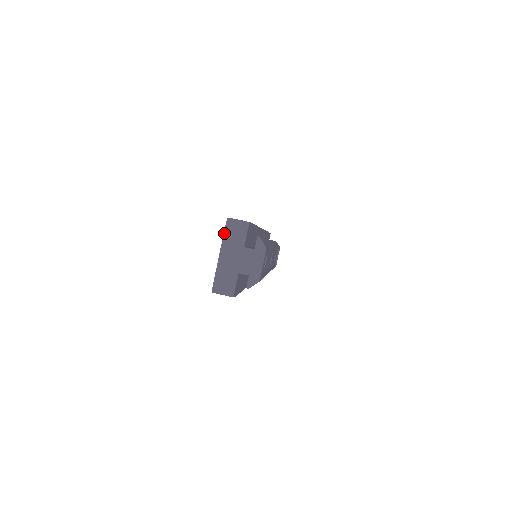
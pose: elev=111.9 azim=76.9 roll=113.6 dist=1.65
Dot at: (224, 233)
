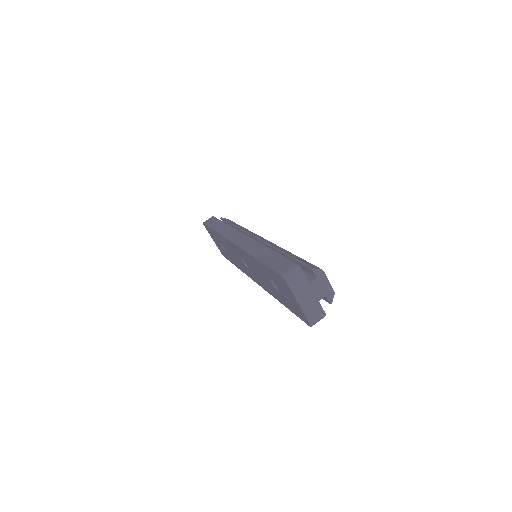
Dot at: (290, 289)
